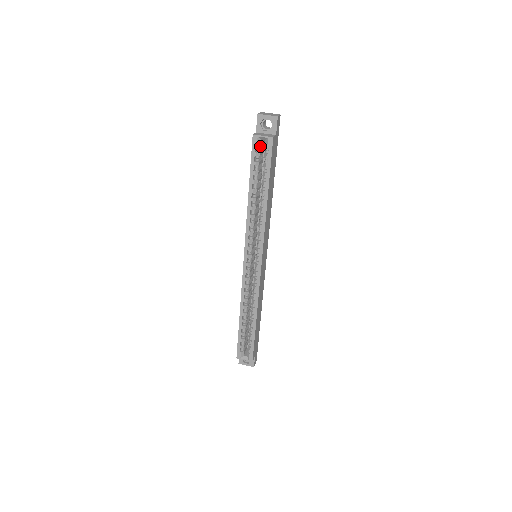
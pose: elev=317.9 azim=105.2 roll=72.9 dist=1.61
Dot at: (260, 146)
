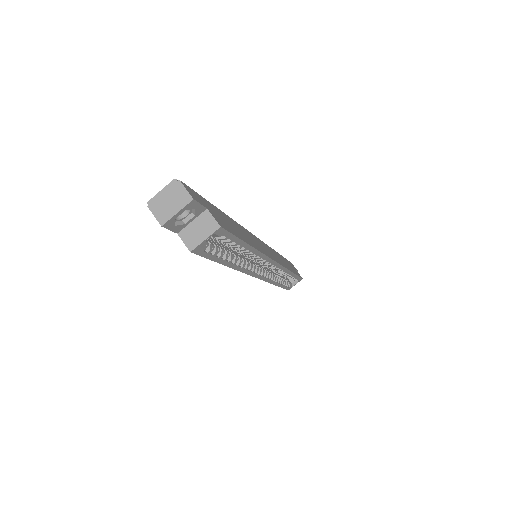
Dot at: (206, 242)
